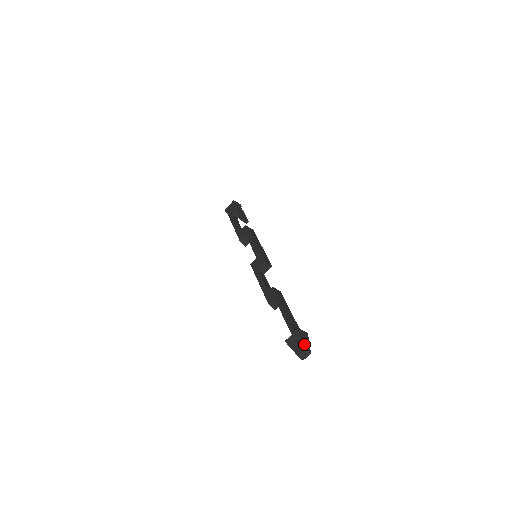
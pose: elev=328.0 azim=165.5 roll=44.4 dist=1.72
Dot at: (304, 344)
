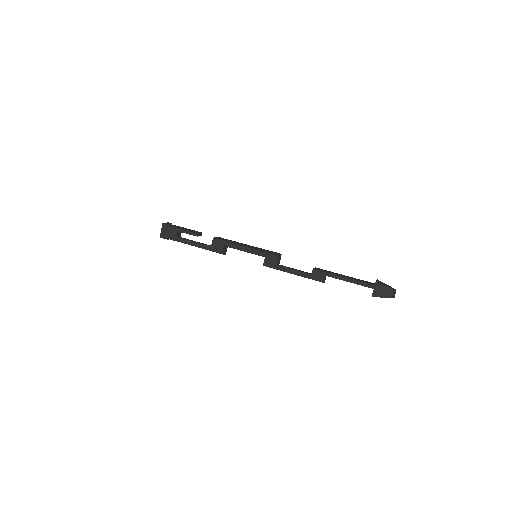
Dot at: (390, 288)
